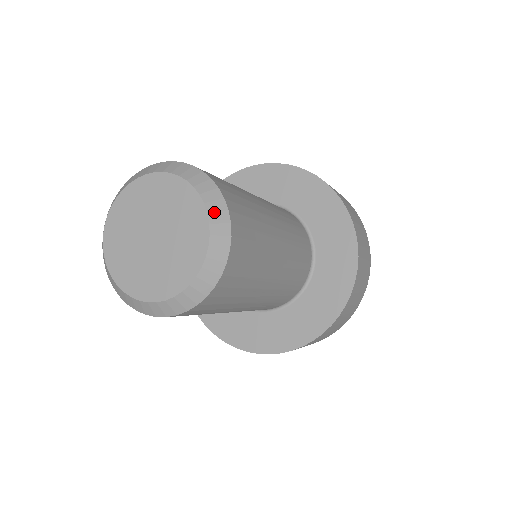
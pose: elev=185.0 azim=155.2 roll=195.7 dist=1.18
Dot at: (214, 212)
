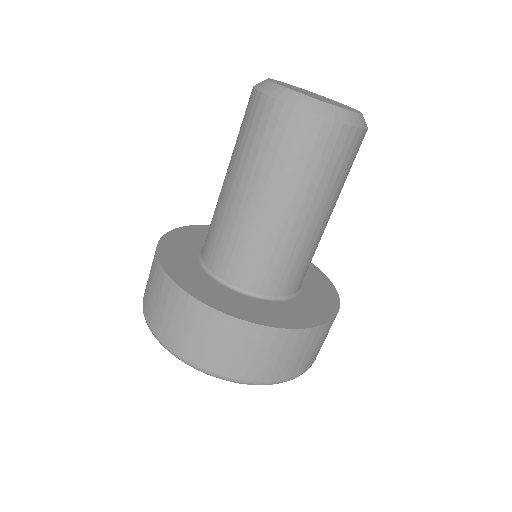
Dot at: occluded
